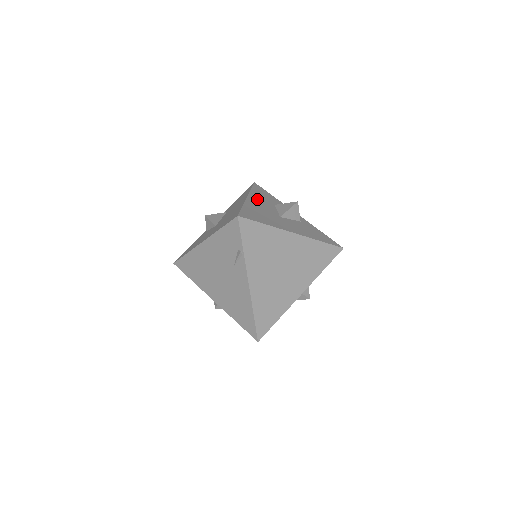
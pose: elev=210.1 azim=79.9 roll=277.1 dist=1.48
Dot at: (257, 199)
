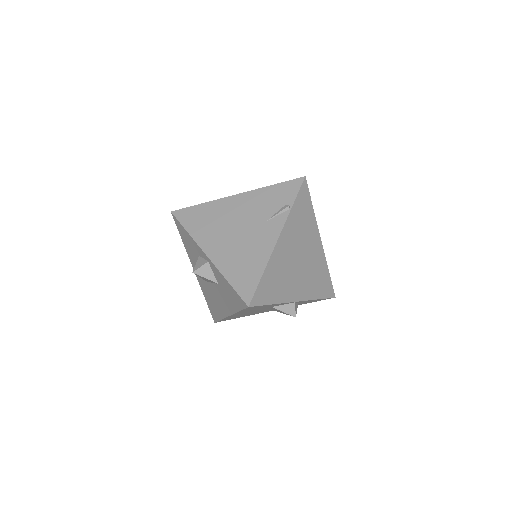
Dot at: occluded
